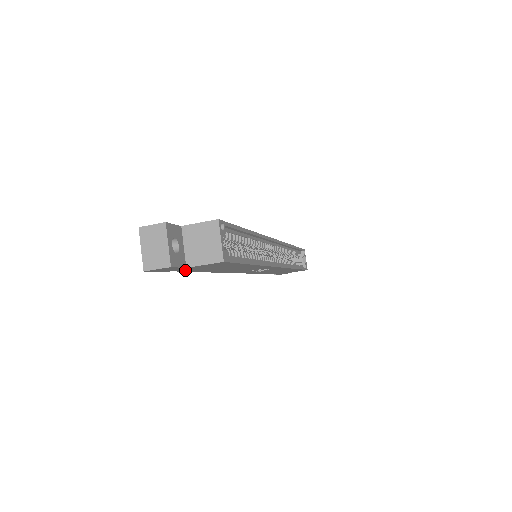
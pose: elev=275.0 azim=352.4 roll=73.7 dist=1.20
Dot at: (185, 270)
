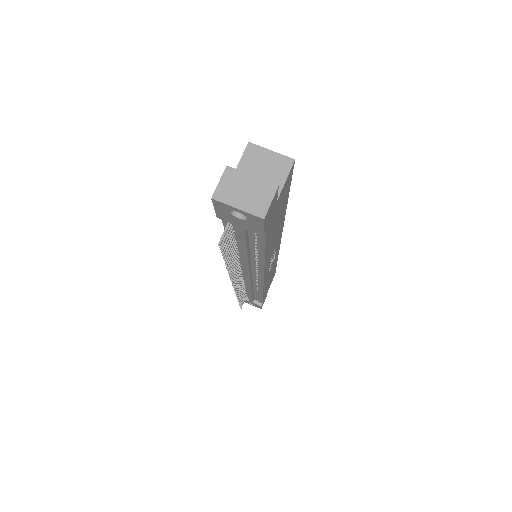
Dot at: (269, 228)
